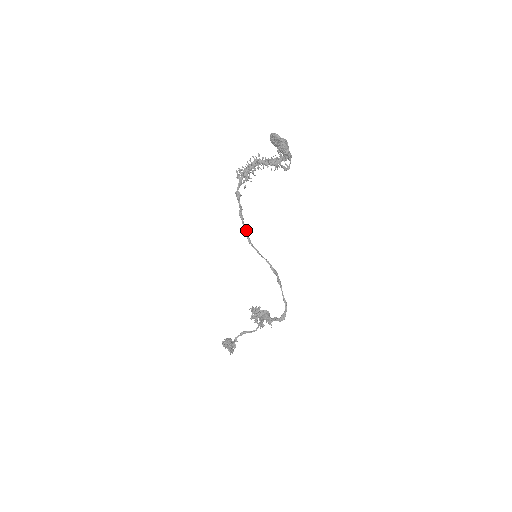
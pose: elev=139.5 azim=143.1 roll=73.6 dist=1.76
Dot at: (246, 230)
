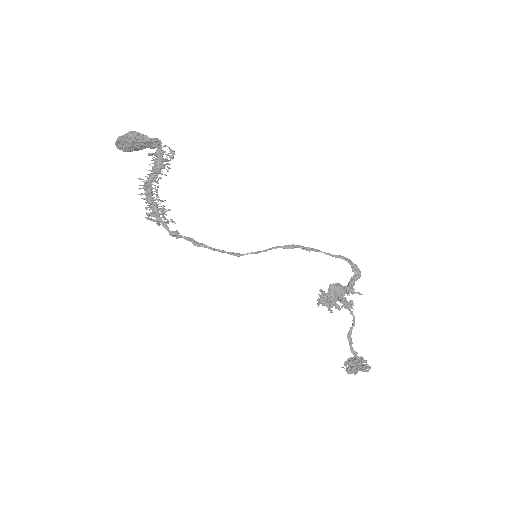
Dot at: (221, 250)
